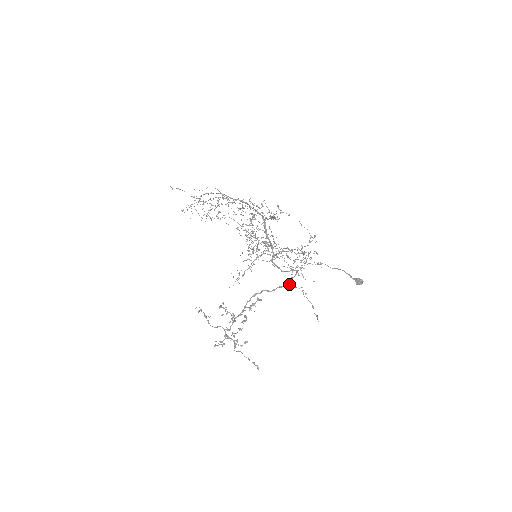
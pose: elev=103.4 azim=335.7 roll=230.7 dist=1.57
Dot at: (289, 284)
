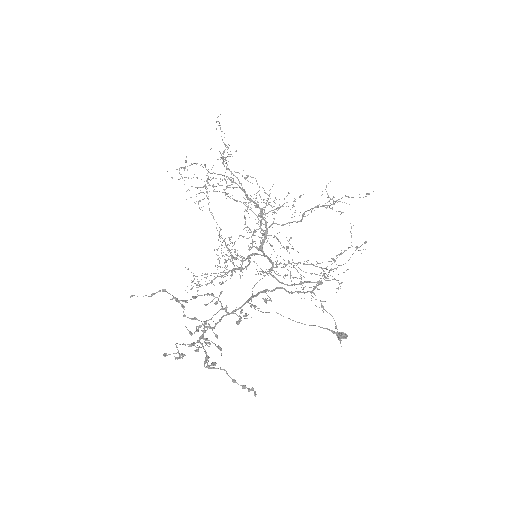
Dot at: (312, 291)
